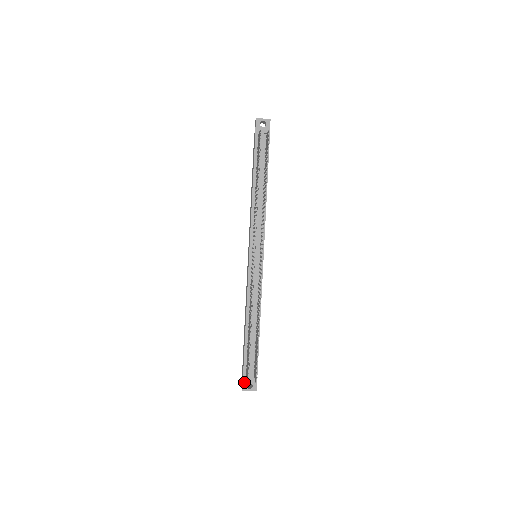
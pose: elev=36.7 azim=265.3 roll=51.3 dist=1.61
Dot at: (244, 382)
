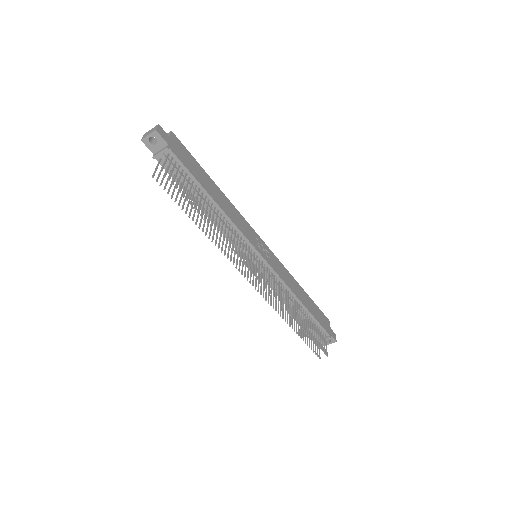
Dot at: (321, 341)
